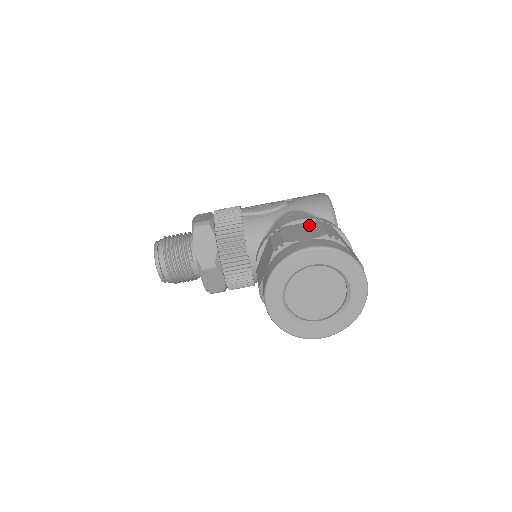
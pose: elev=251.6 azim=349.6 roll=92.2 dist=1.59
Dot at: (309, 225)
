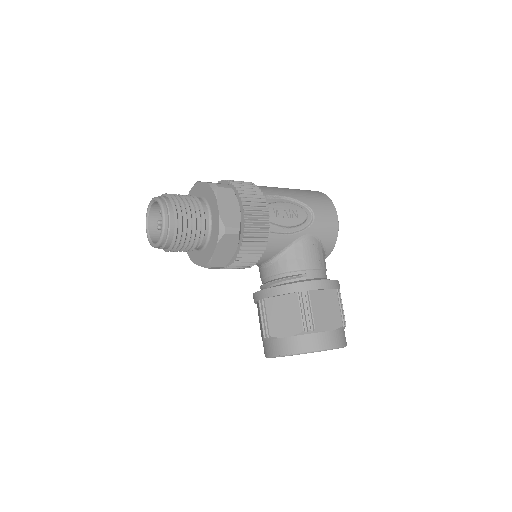
Dot at: (331, 298)
